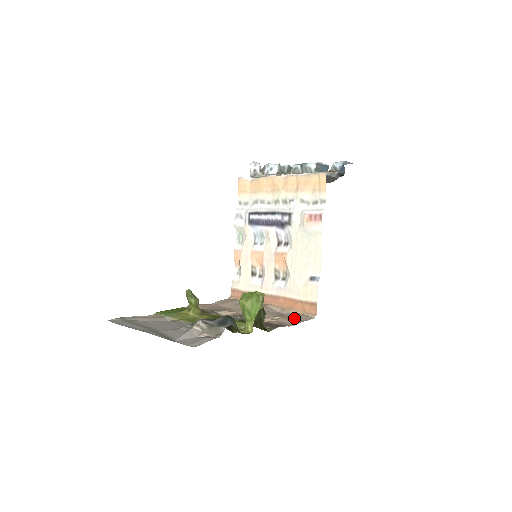
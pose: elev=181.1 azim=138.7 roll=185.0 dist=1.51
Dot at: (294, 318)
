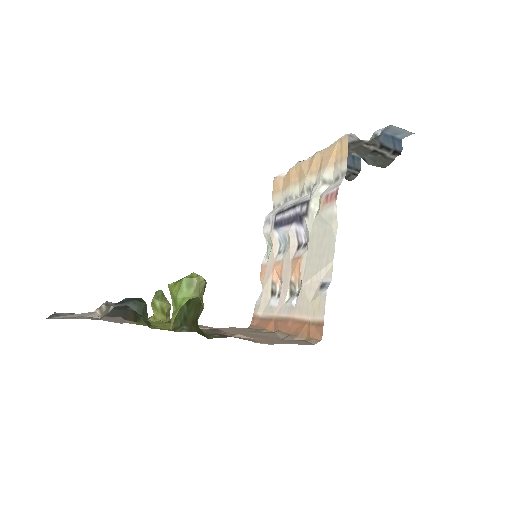
Dot at: (285, 341)
